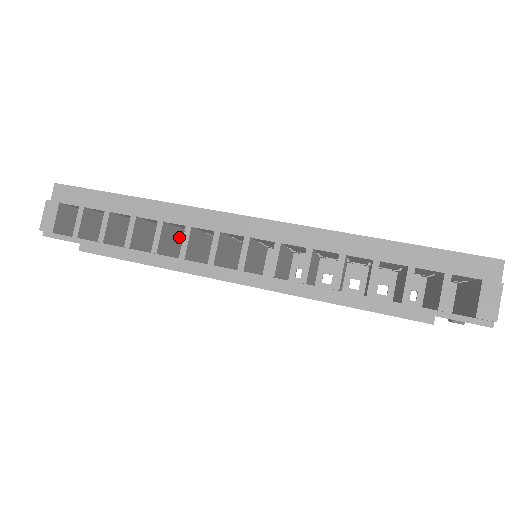
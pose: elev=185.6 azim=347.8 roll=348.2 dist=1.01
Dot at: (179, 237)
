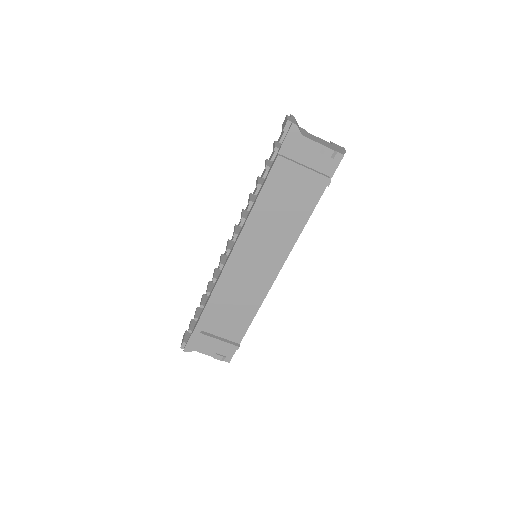
Dot at: occluded
